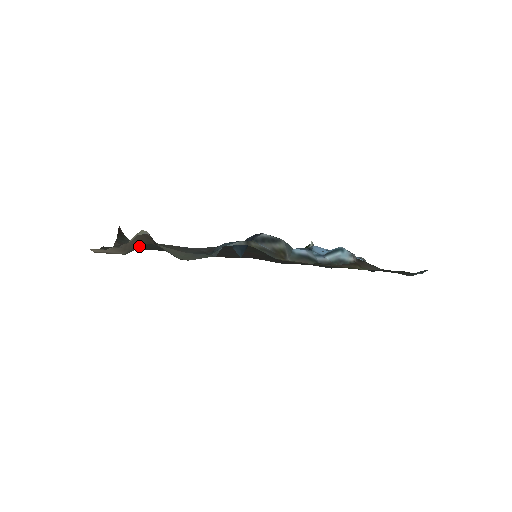
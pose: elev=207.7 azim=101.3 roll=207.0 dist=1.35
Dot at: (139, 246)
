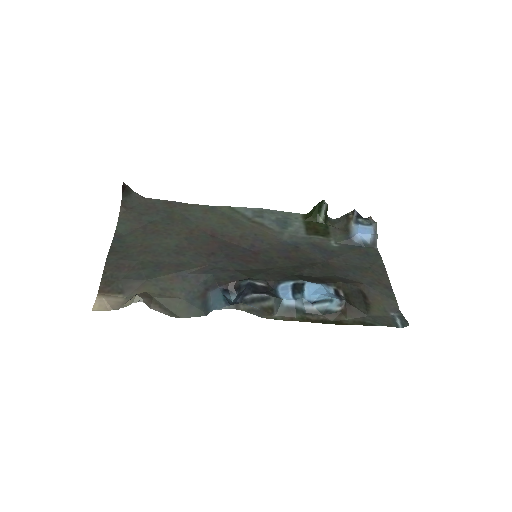
Dot at: occluded
